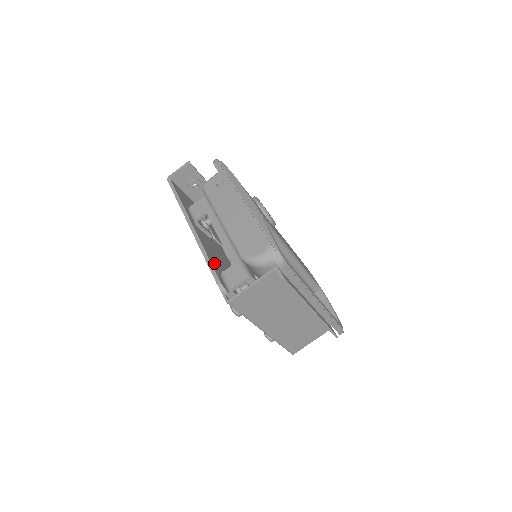
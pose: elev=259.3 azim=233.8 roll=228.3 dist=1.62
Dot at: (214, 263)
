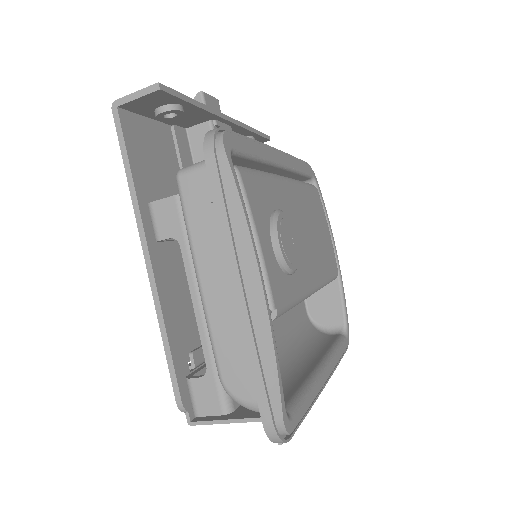
Dot at: (179, 343)
